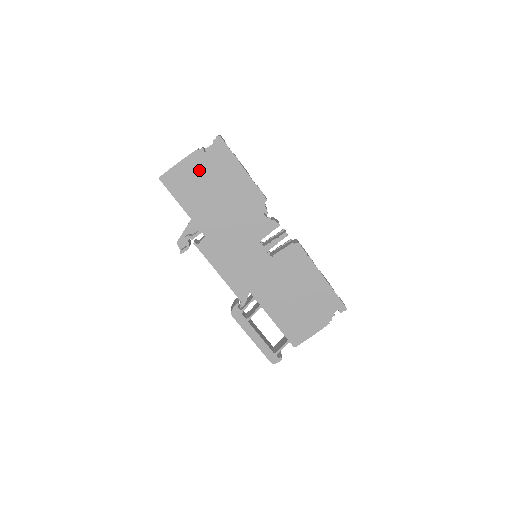
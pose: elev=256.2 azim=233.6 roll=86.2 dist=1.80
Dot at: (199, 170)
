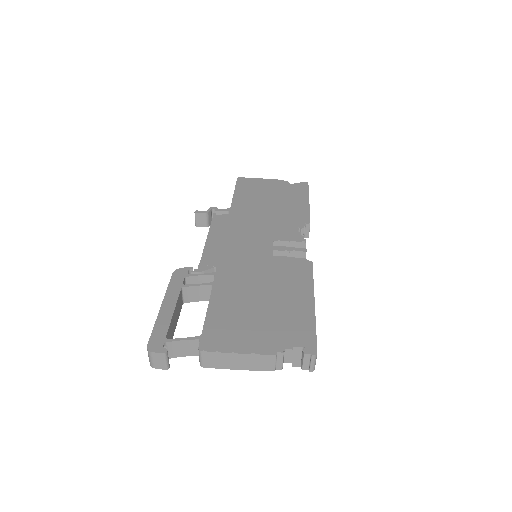
Dot at: (272, 187)
